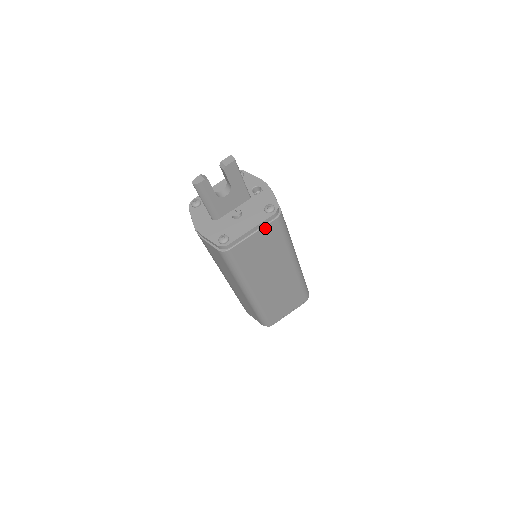
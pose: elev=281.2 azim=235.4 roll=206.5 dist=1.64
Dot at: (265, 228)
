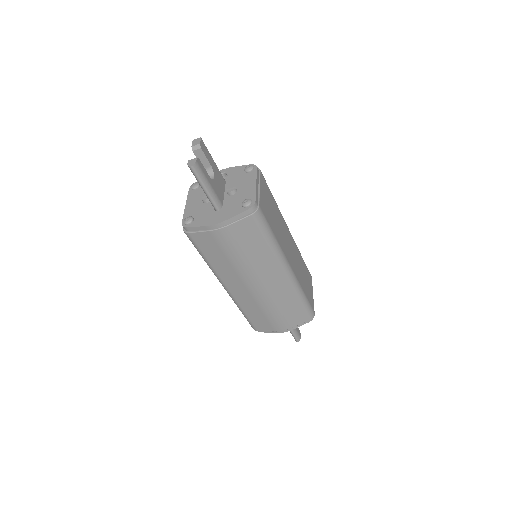
Dot at: (261, 182)
